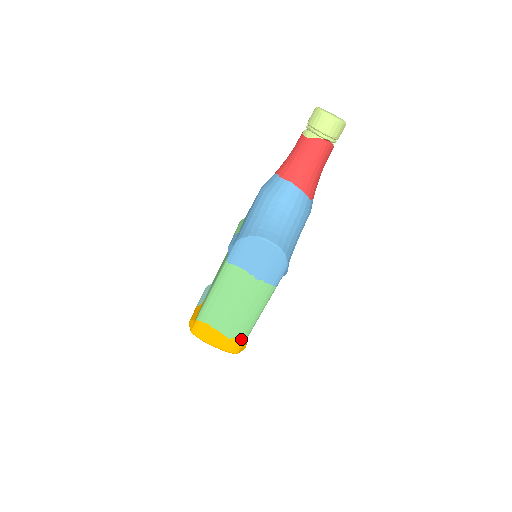
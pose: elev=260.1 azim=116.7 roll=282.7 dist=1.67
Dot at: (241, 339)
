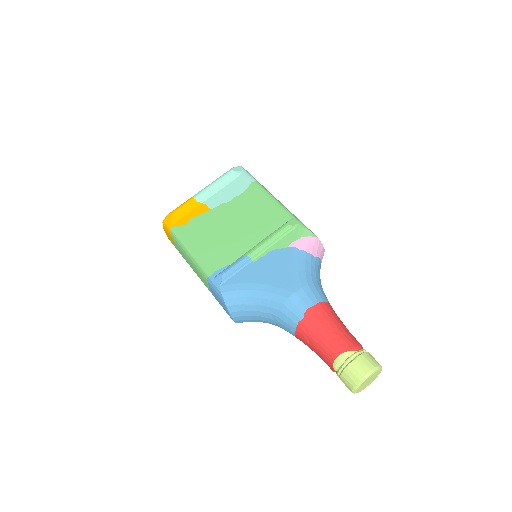
Dot at: occluded
